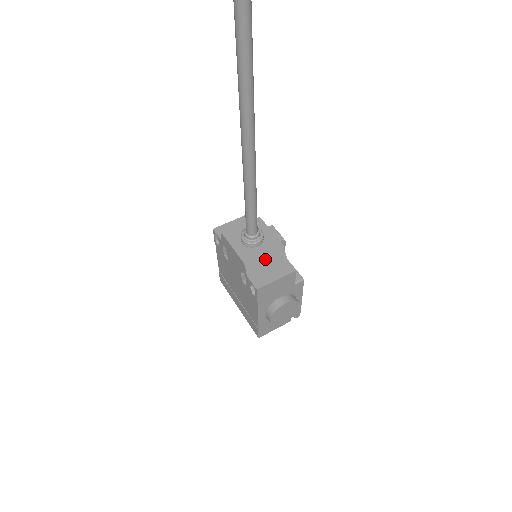
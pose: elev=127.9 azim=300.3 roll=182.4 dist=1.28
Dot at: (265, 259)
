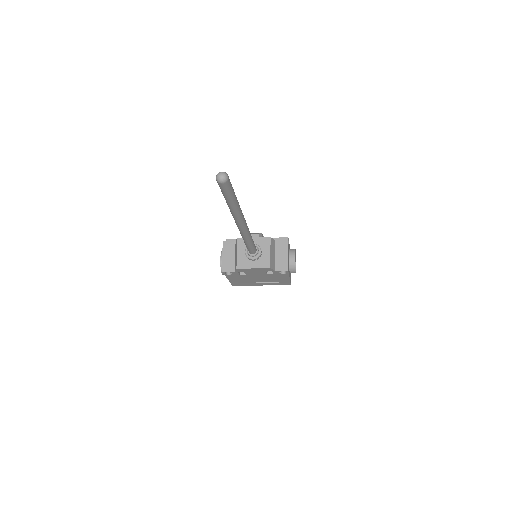
Dot at: (272, 254)
